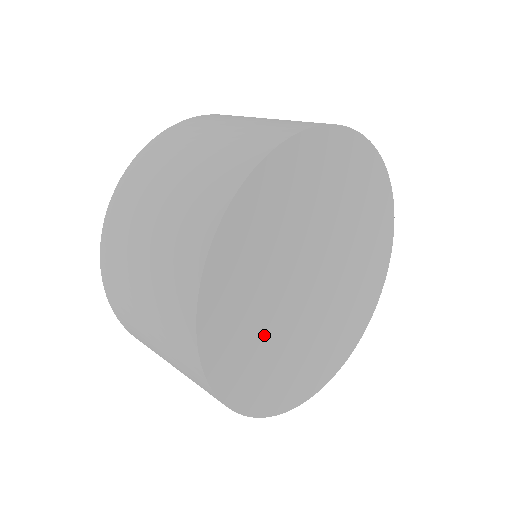
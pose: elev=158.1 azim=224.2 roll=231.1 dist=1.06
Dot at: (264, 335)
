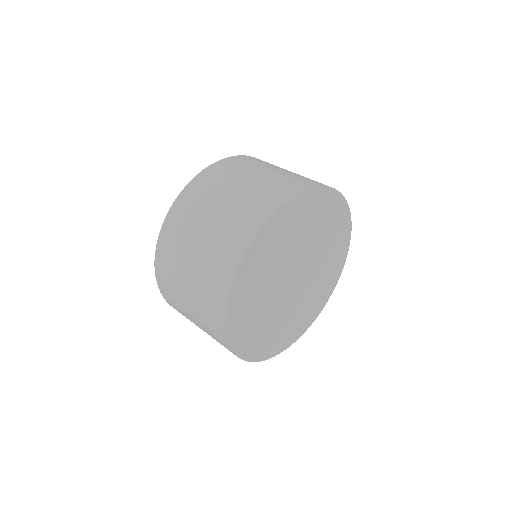
Dot at: (270, 323)
